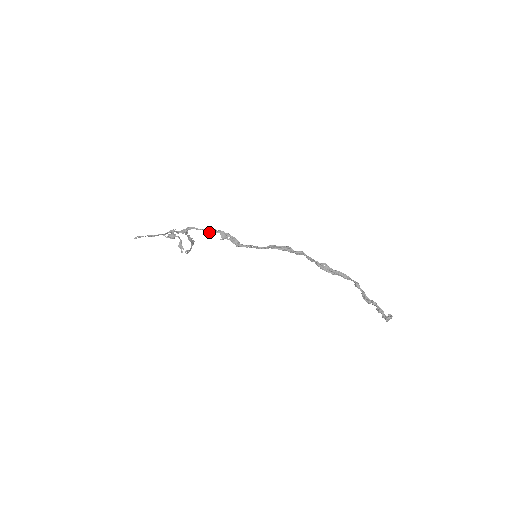
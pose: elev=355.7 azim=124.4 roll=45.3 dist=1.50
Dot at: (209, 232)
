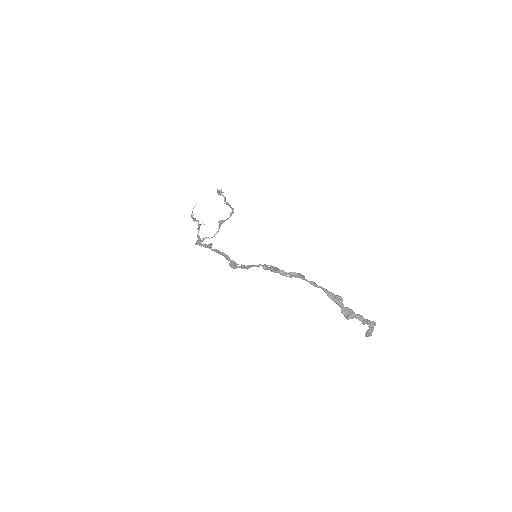
Dot at: occluded
